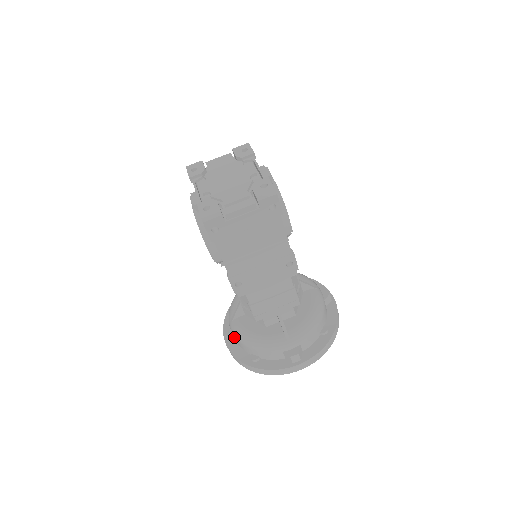
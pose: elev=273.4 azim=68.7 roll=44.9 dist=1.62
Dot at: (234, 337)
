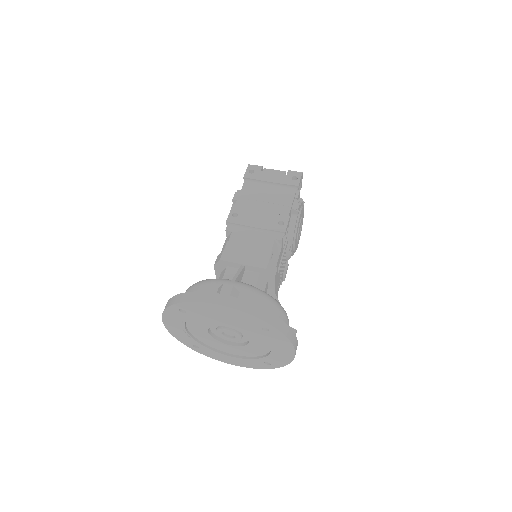
Dot at: occluded
